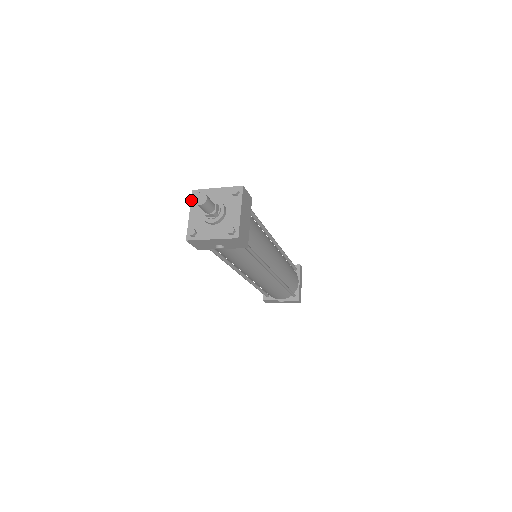
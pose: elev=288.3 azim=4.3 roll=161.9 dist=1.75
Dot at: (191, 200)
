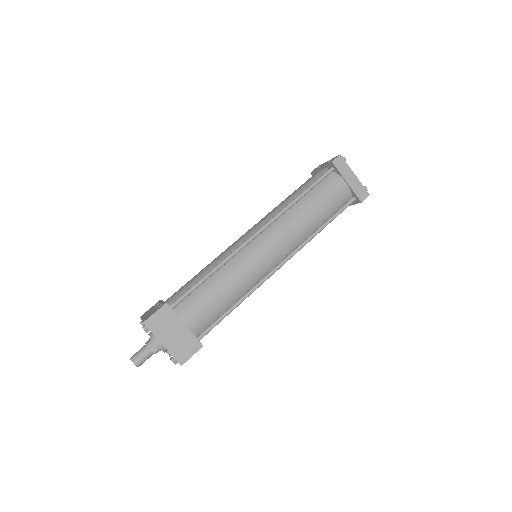
Dot at: occluded
